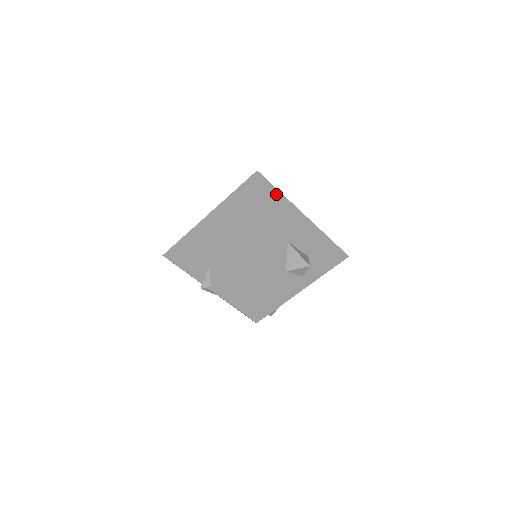
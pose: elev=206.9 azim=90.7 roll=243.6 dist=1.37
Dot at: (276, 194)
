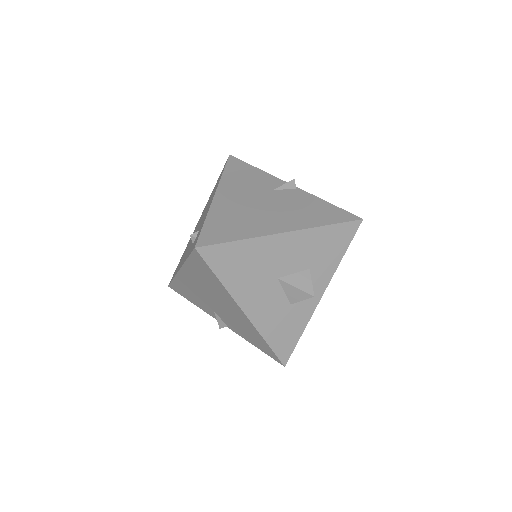
Dot at: (234, 248)
